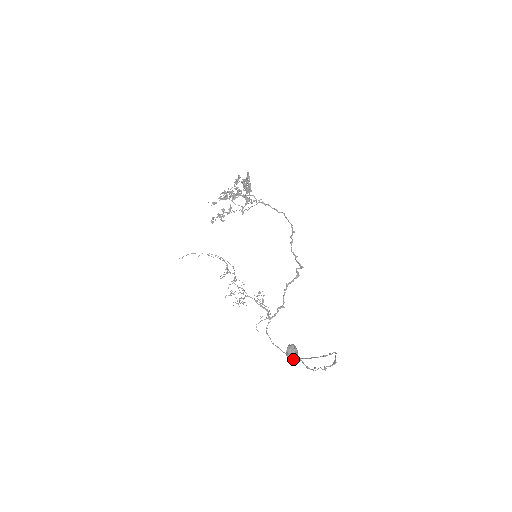
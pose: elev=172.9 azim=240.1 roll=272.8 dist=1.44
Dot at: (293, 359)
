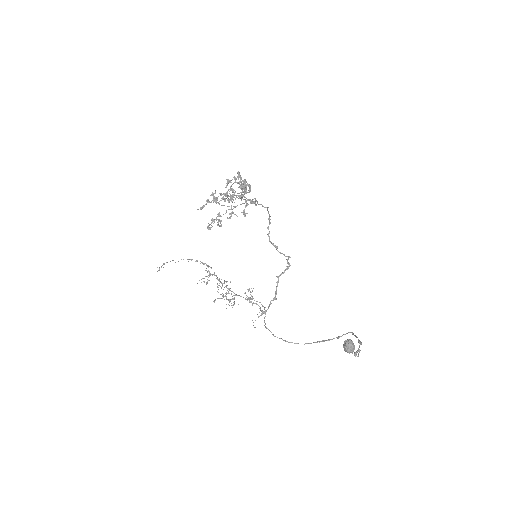
Dot at: (352, 352)
